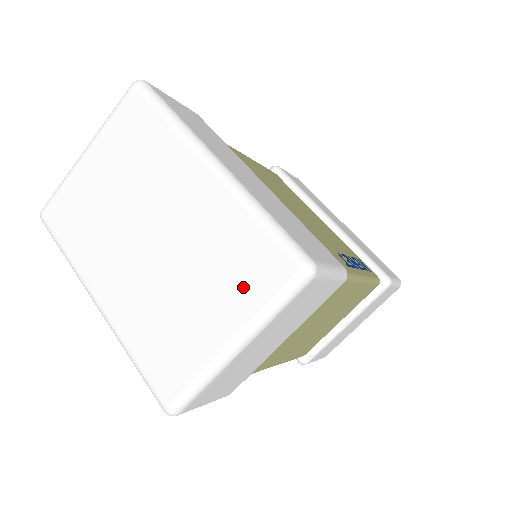
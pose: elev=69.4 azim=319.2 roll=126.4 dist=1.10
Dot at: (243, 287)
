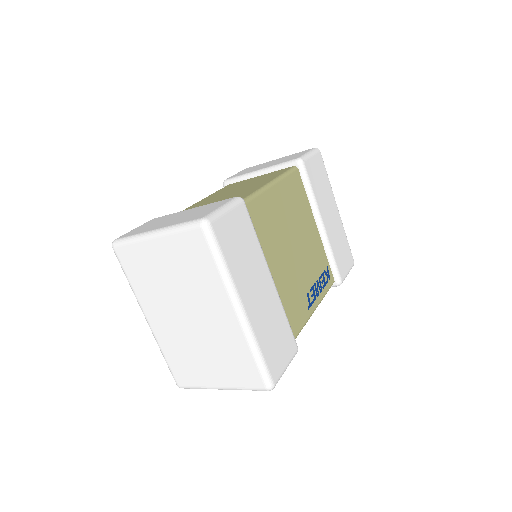
Dot at: (234, 374)
